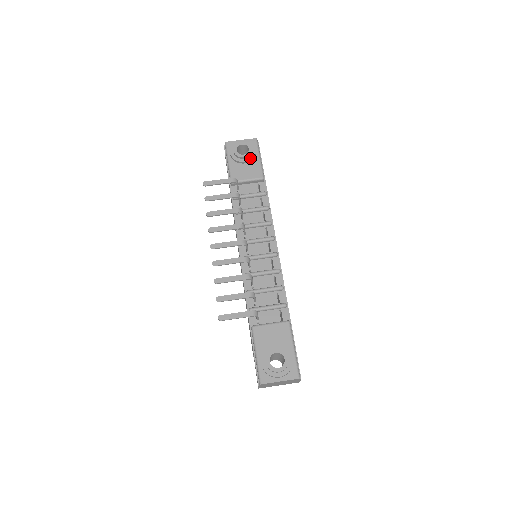
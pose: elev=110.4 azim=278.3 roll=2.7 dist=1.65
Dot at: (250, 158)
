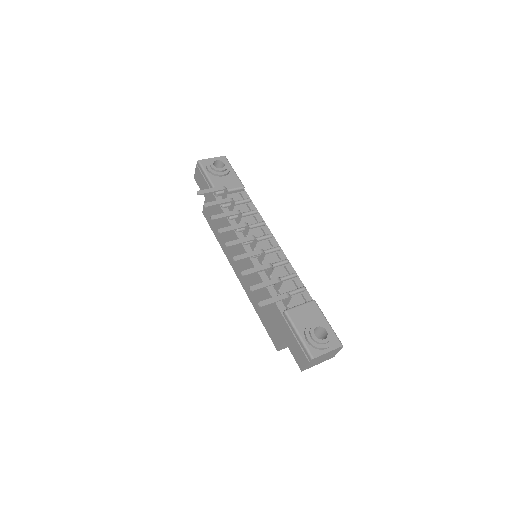
Dot at: (227, 171)
